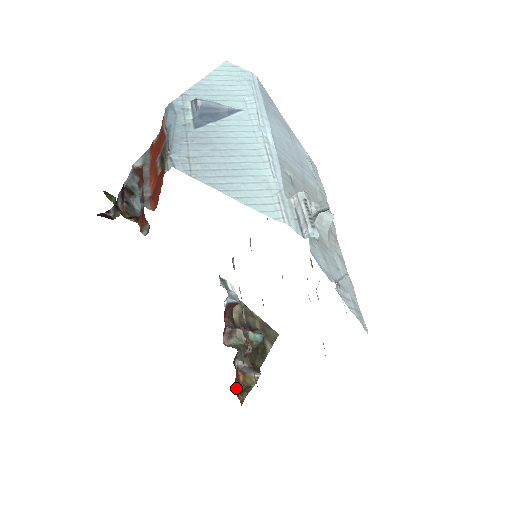
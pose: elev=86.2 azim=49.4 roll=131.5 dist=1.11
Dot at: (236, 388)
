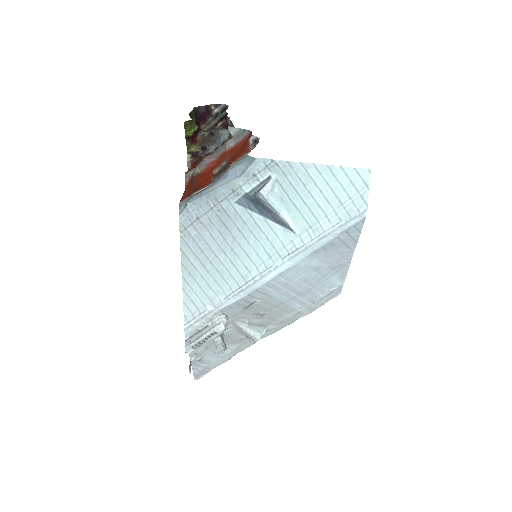
Dot at: occluded
